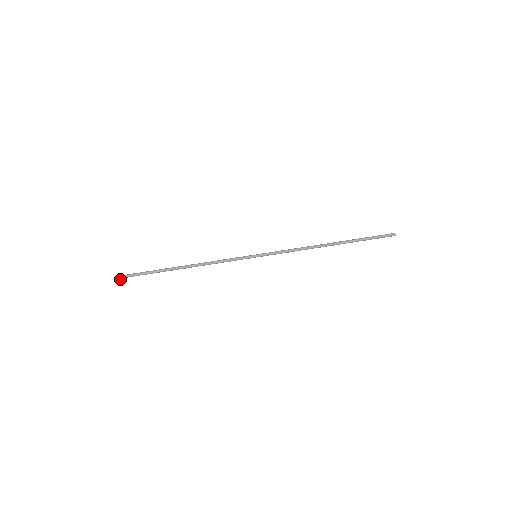
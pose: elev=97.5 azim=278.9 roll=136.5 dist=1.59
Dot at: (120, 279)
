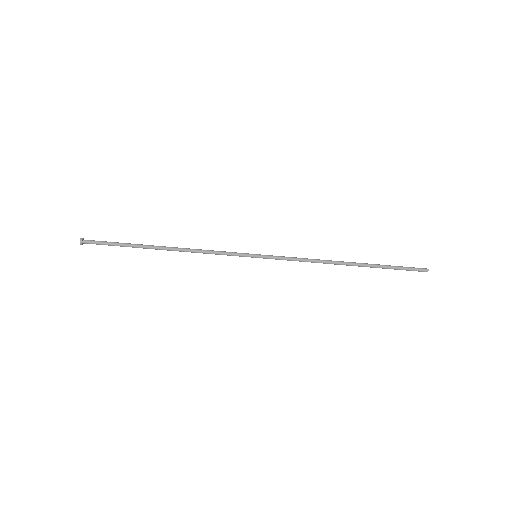
Dot at: (82, 243)
